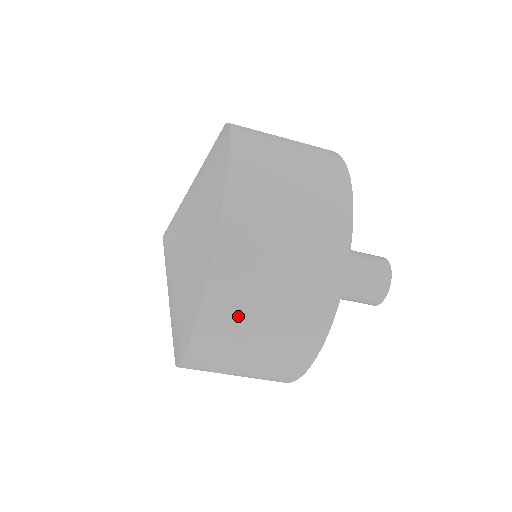
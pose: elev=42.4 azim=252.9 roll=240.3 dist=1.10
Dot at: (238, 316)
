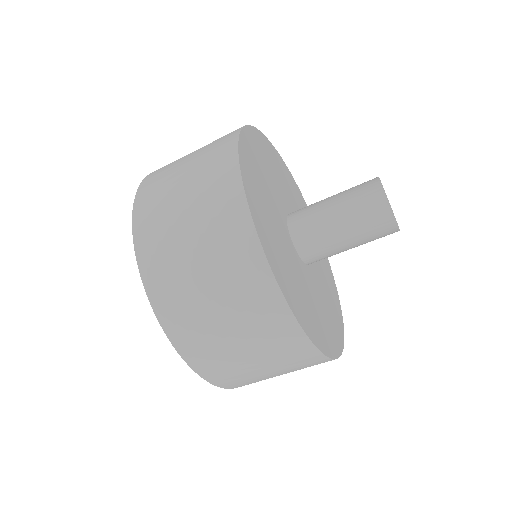
Dot at: (250, 379)
